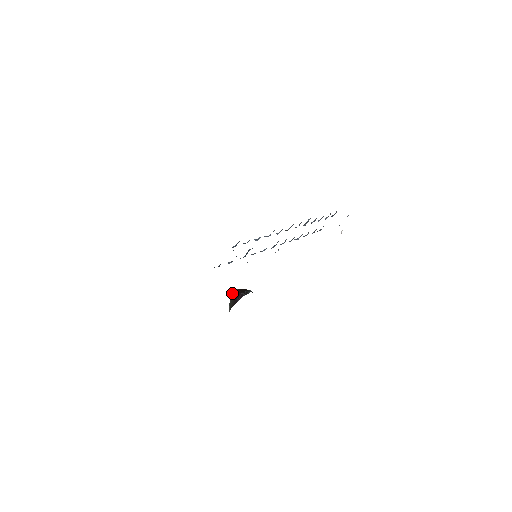
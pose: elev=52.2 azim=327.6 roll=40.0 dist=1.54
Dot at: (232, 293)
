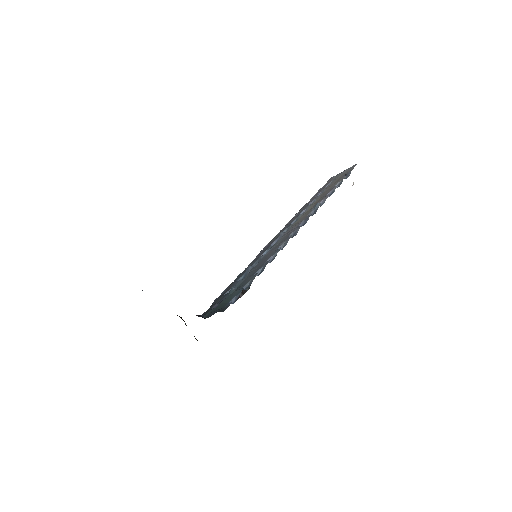
Dot at: occluded
